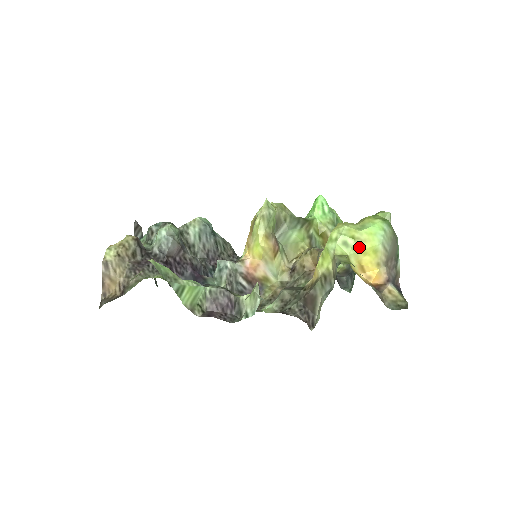
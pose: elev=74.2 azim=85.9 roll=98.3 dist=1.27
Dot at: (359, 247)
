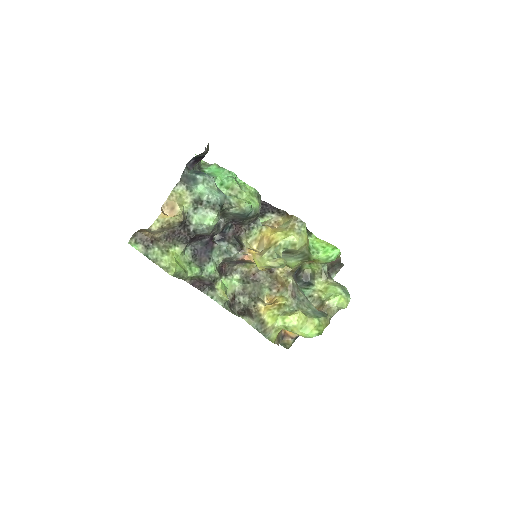
Dot at: (292, 332)
